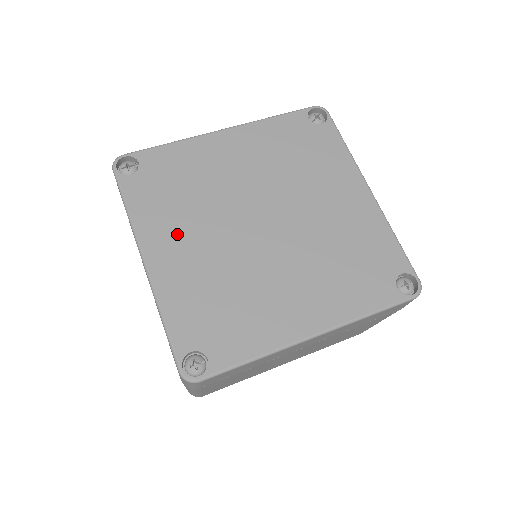
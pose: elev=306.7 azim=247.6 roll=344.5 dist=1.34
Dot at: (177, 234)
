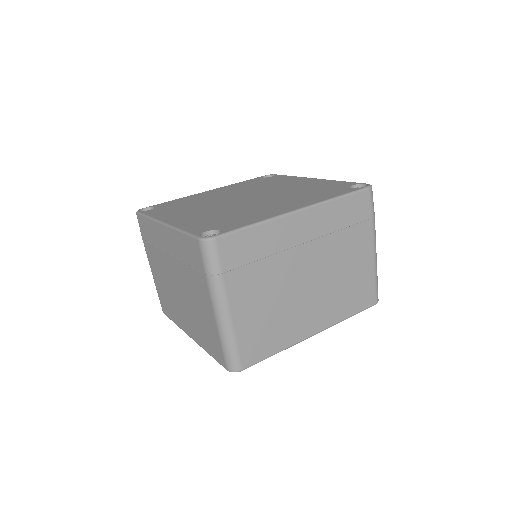
Dot at: (185, 213)
